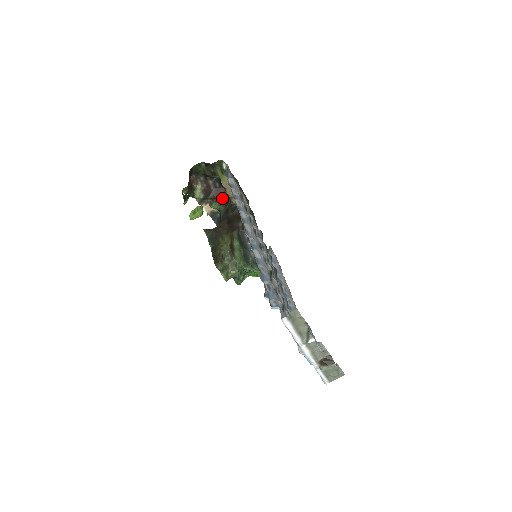
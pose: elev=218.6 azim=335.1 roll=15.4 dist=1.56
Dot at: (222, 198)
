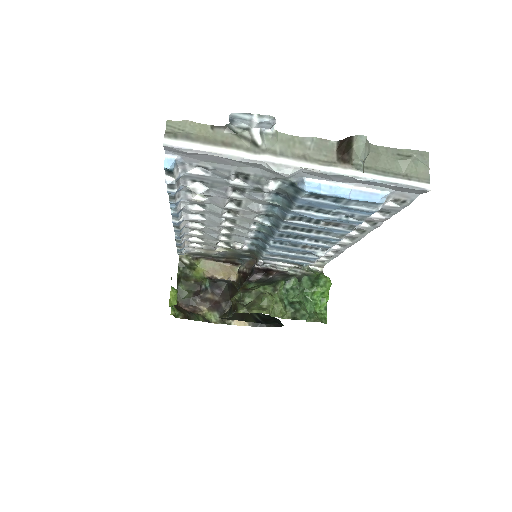
Dot at: (232, 294)
